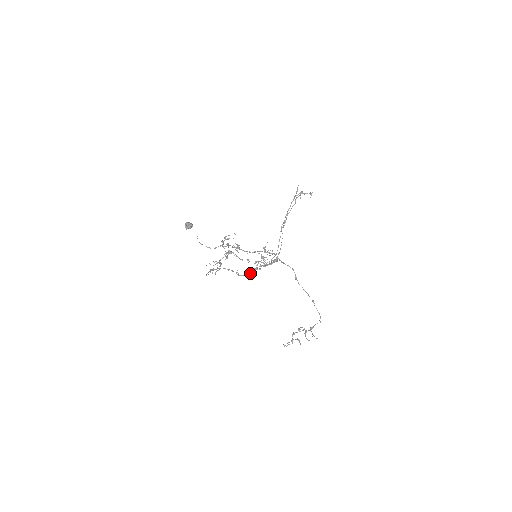
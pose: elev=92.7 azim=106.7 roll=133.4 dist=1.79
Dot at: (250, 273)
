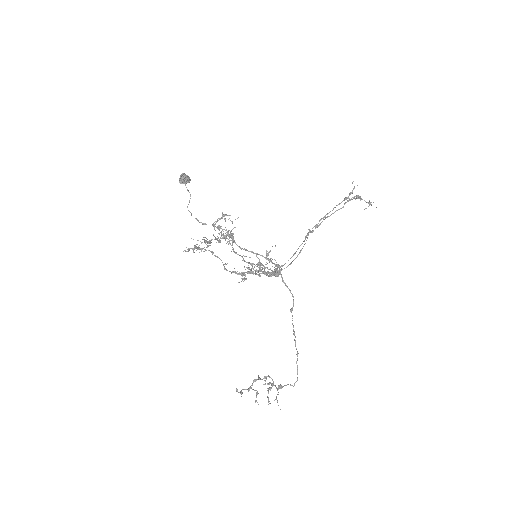
Dot at: (241, 273)
